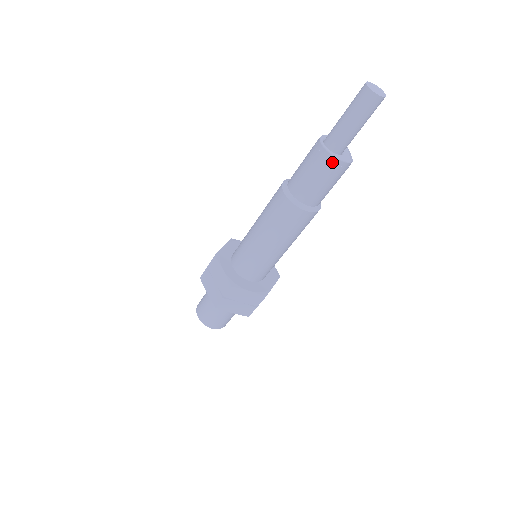
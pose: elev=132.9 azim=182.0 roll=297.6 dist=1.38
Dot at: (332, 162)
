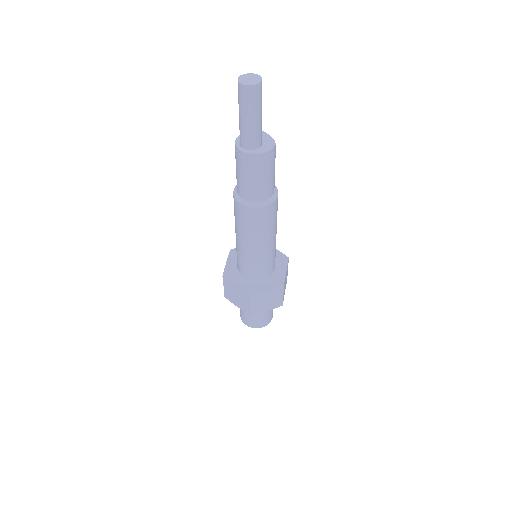
Dot at: (256, 159)
